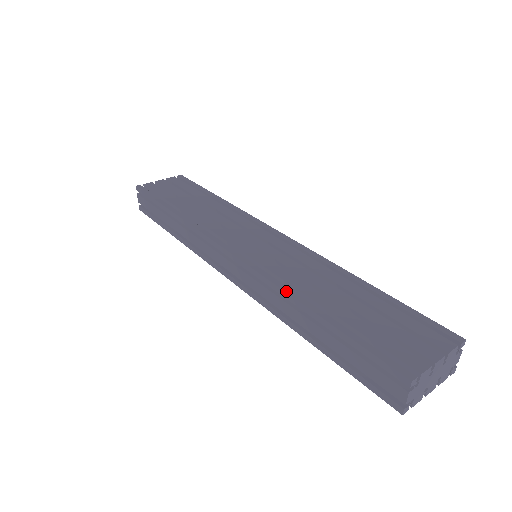
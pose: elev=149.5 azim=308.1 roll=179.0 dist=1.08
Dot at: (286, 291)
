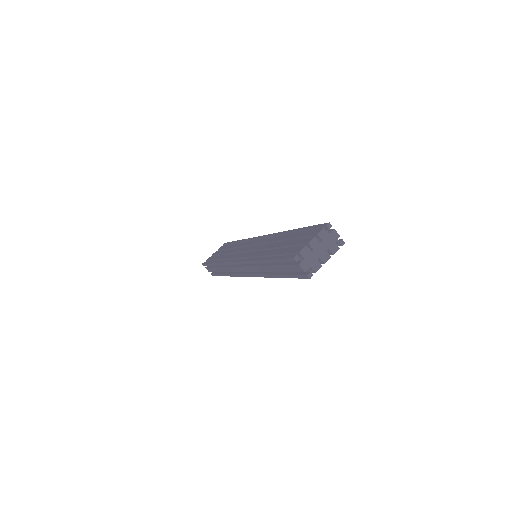
Dot at: (254, 260)
